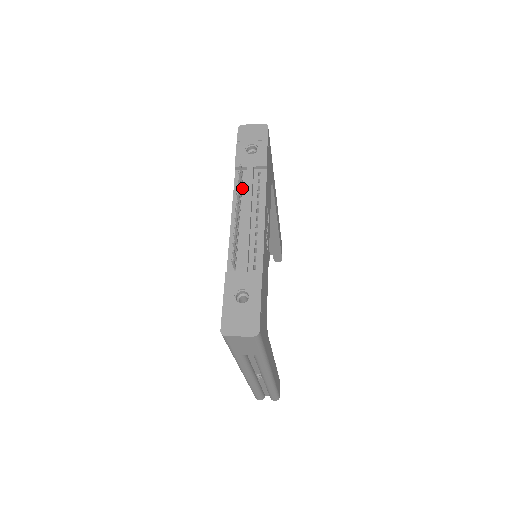
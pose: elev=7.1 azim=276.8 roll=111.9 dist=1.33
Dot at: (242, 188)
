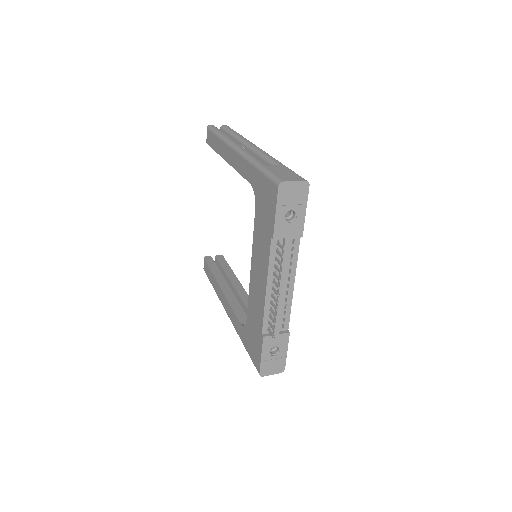
Dot at: (277, 257)
